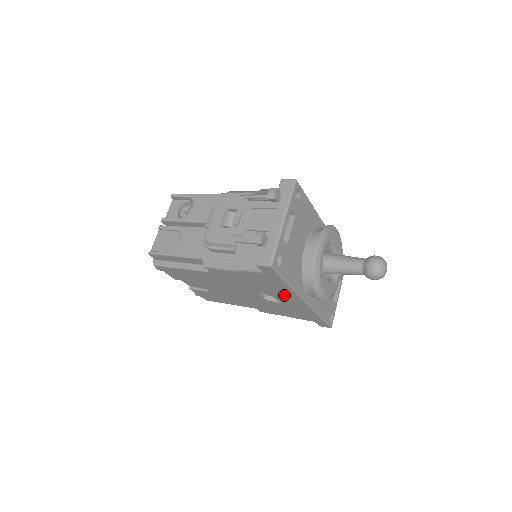
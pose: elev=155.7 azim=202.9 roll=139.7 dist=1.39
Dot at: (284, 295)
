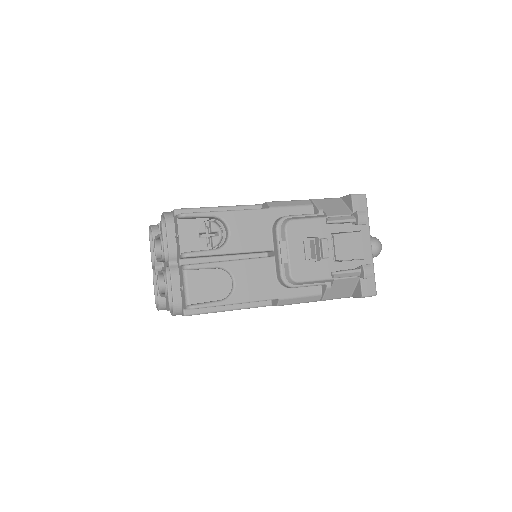
Dot at: occluded
